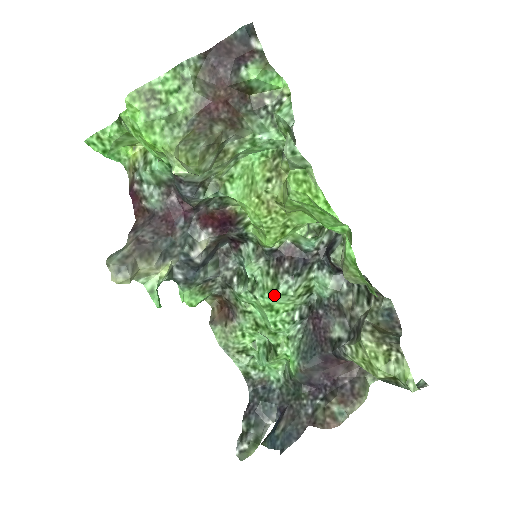
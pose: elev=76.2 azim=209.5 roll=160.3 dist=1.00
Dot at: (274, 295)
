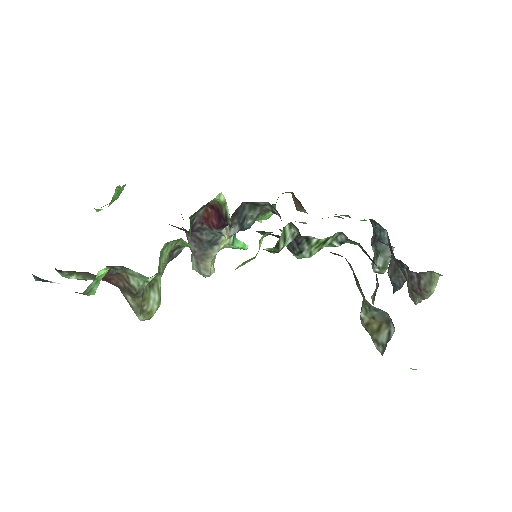
Dot at: occluded
